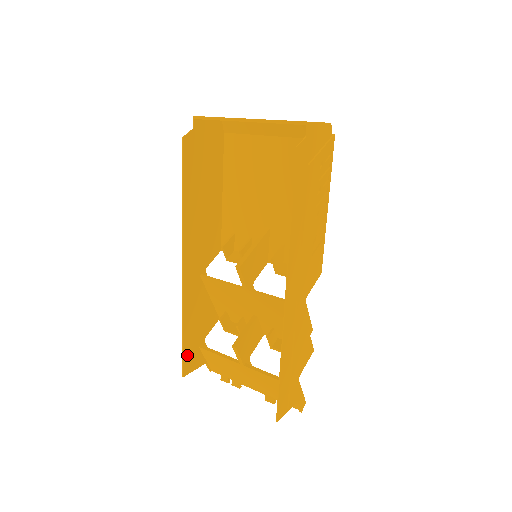
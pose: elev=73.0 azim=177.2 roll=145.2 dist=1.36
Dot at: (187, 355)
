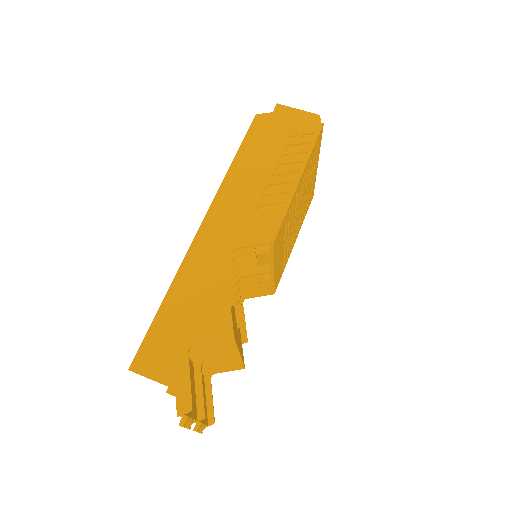
Dot at: occluded
